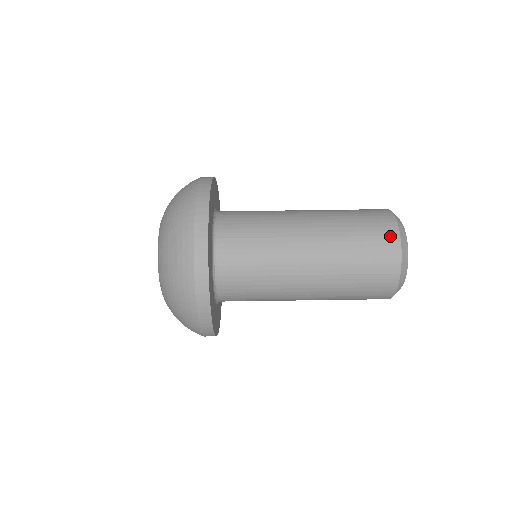
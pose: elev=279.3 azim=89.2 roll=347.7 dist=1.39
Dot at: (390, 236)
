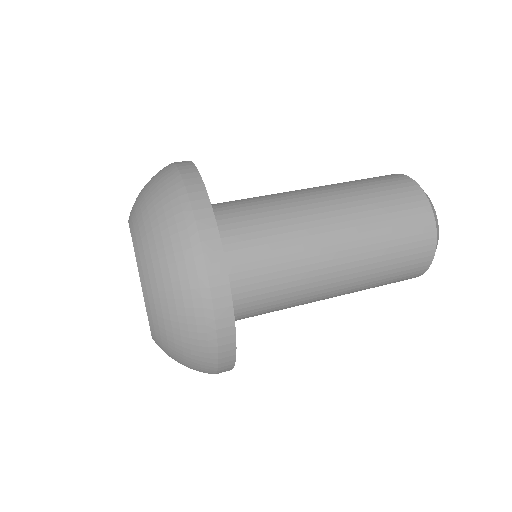
Dot at: occluded
